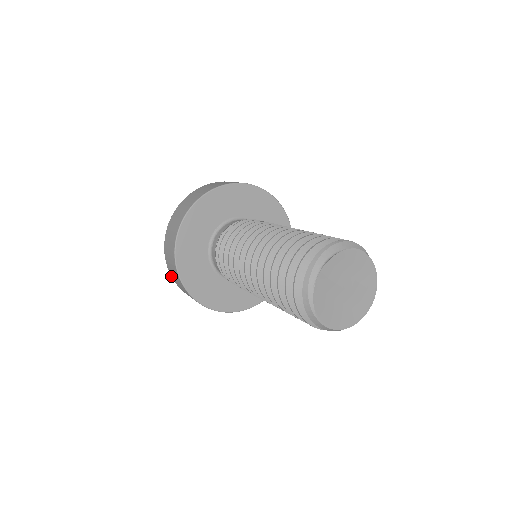
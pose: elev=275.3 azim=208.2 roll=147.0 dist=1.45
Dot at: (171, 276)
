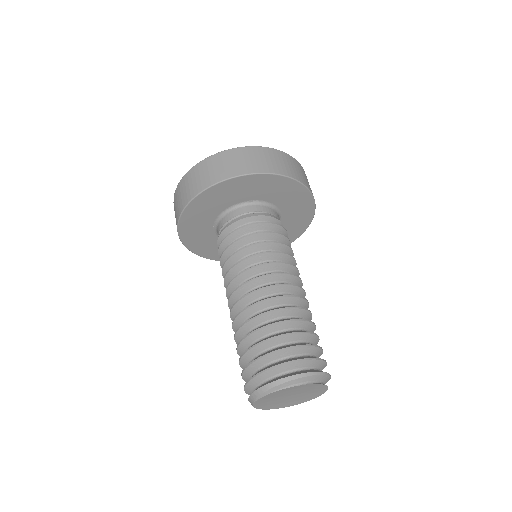
Dot at: (178, 185)
